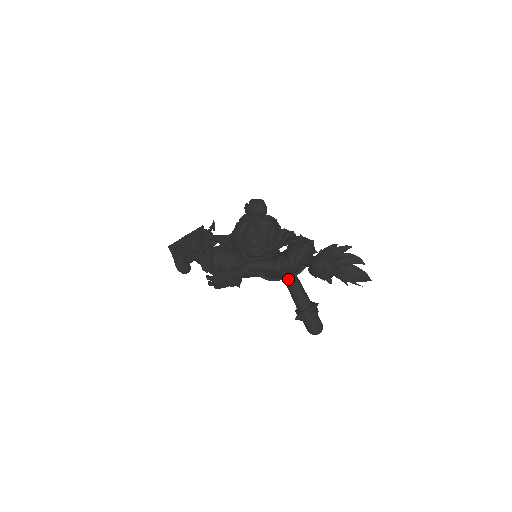
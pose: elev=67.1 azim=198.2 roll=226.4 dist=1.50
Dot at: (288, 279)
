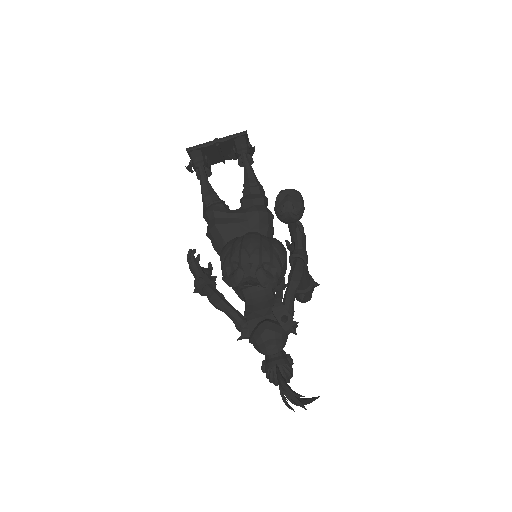
Dot at: occluded
